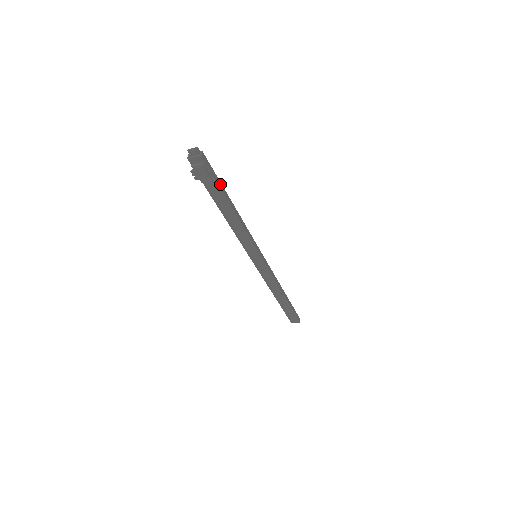
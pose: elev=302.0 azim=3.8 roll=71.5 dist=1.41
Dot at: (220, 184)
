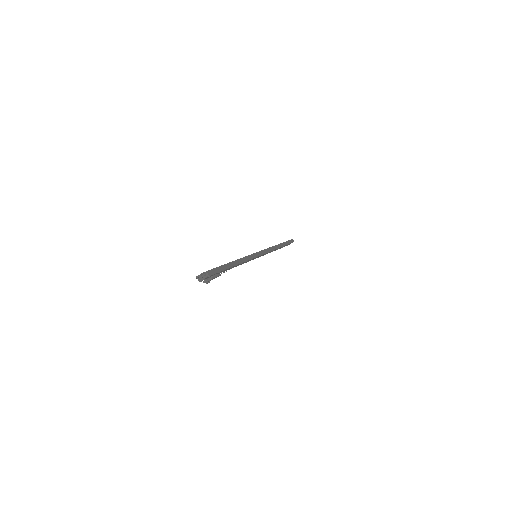
Dot at: (223, 267)
